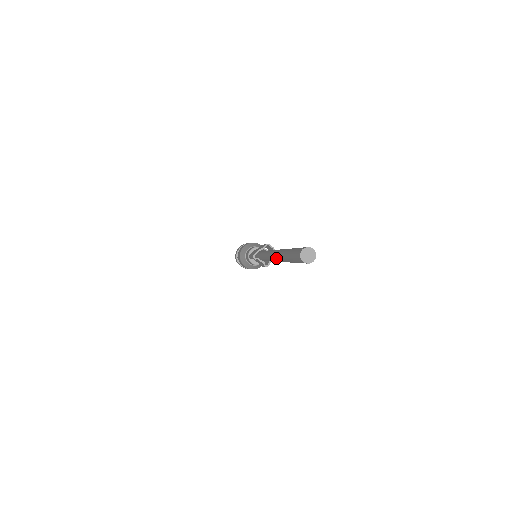
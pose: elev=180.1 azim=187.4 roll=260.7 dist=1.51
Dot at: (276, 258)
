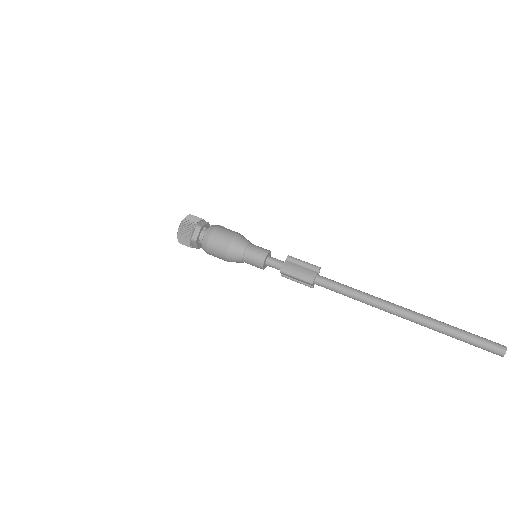
Dot at: (409, 319)
